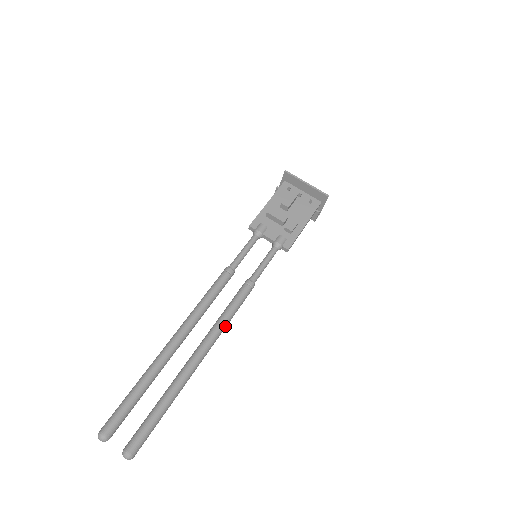
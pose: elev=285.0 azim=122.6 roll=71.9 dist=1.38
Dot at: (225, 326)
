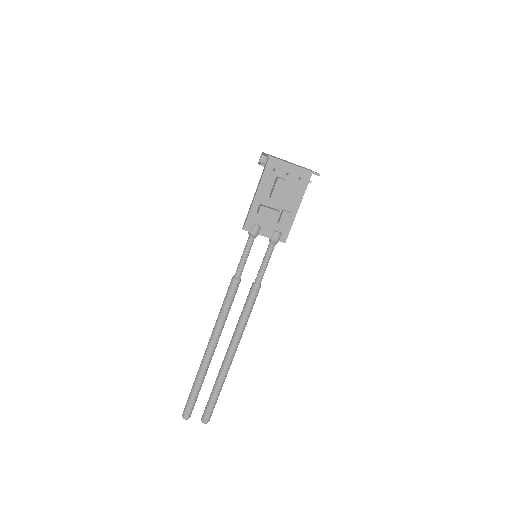
Dot at: occluded
